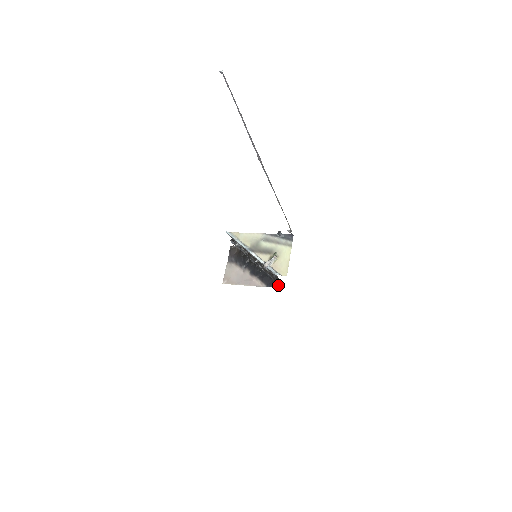
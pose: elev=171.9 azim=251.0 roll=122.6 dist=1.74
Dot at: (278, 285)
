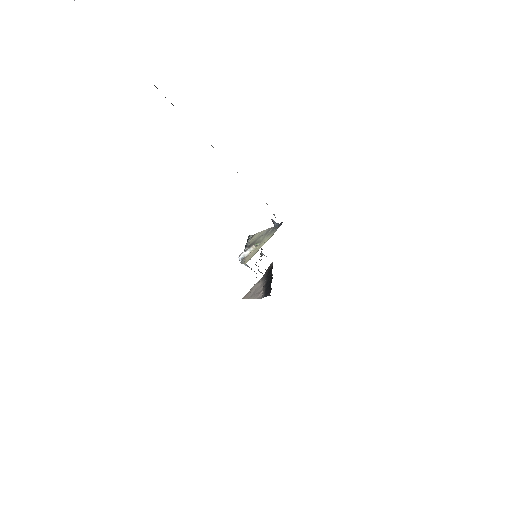
Dot at: occluded
